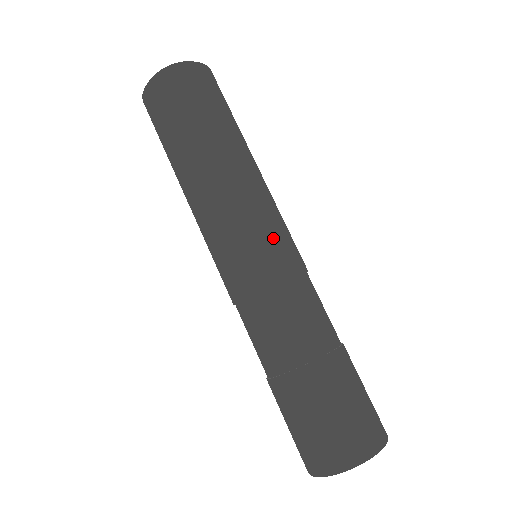
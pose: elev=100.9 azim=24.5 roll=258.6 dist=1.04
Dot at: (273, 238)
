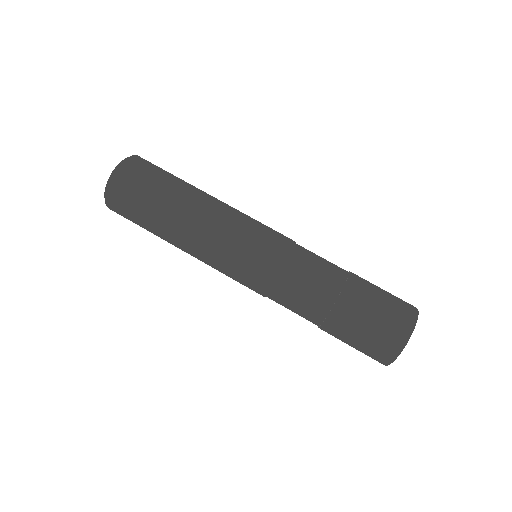
Dot at: (269, 227)
